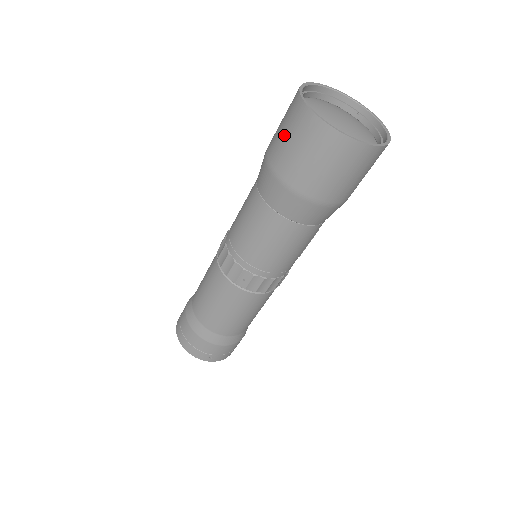
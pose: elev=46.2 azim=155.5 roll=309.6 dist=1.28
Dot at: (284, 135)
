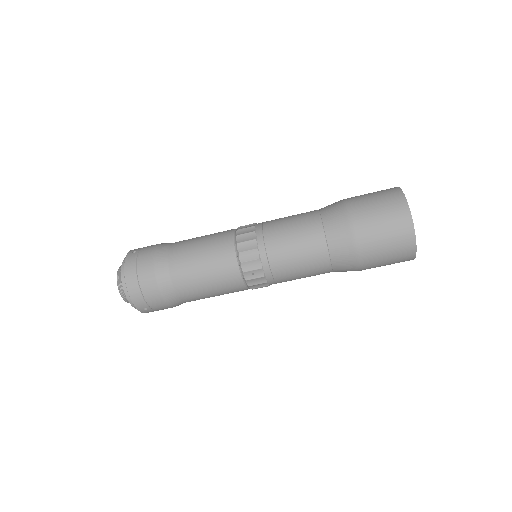
Dot at: (379, 213)
